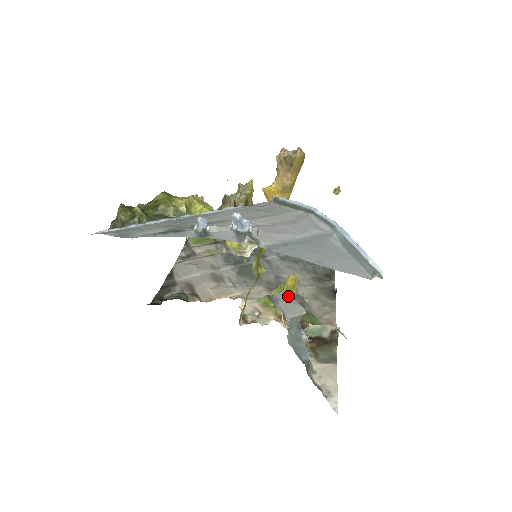
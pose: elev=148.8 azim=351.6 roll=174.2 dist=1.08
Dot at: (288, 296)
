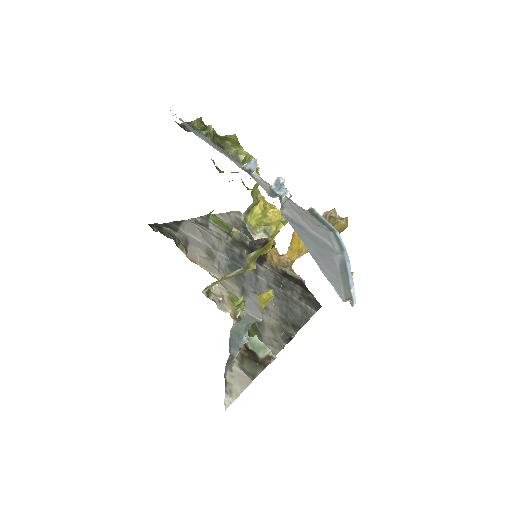
Dot at: (257, 300)
